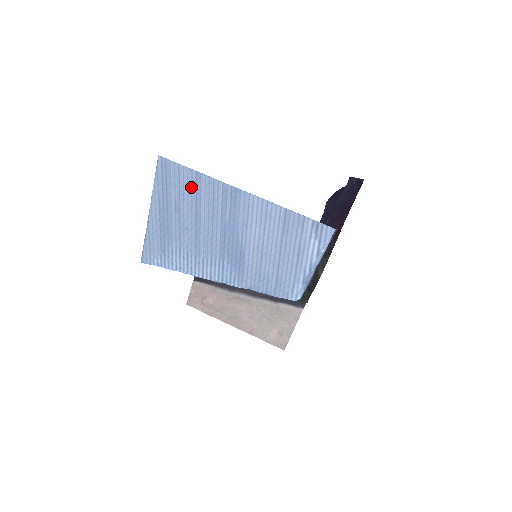
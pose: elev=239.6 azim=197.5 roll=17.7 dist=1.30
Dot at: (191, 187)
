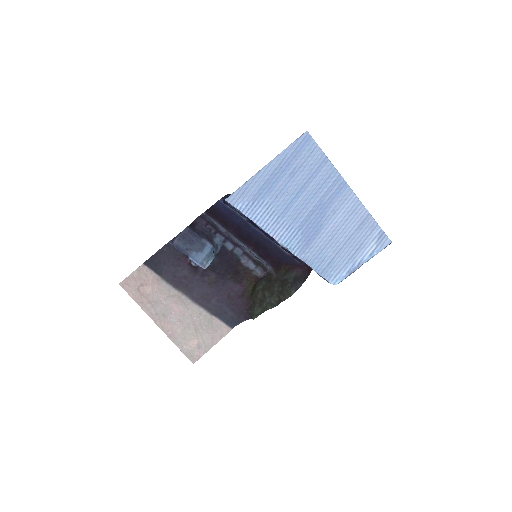
Dot at: (315, 165)
